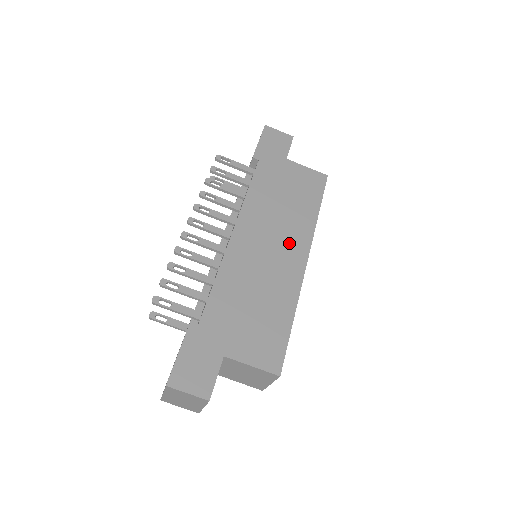
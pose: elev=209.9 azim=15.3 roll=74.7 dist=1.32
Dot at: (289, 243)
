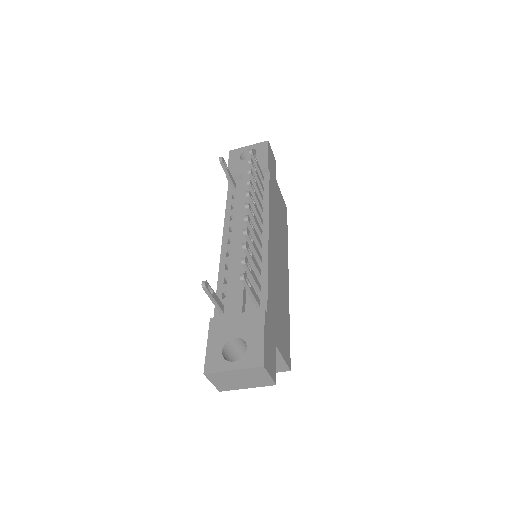
Dot at: (283, 258)
